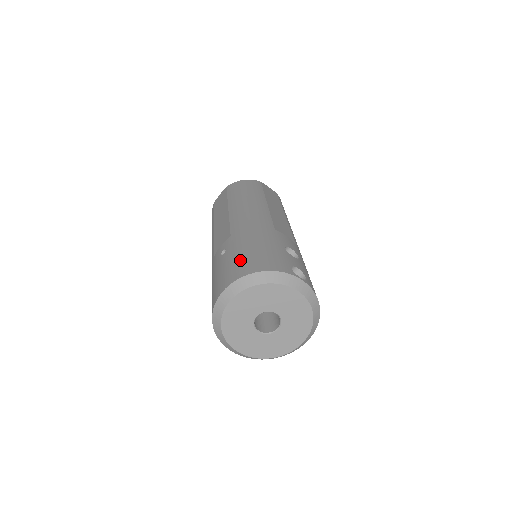
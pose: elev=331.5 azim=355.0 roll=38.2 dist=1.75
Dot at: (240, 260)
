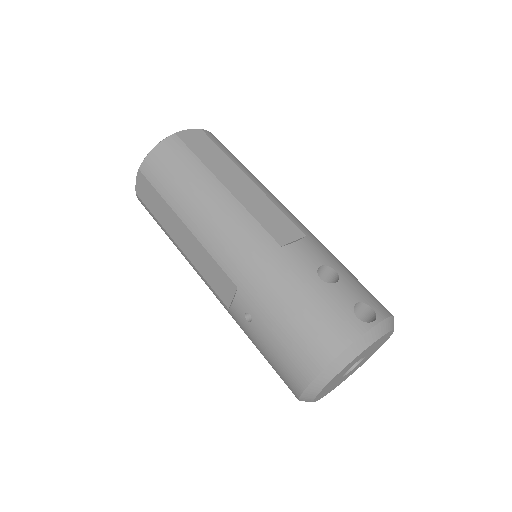
Dot at: (293, 340)
